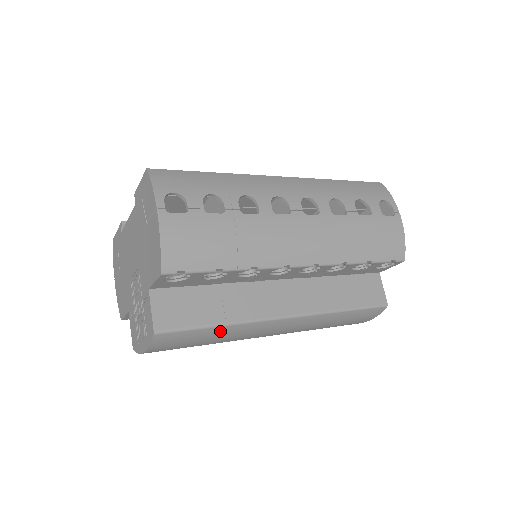
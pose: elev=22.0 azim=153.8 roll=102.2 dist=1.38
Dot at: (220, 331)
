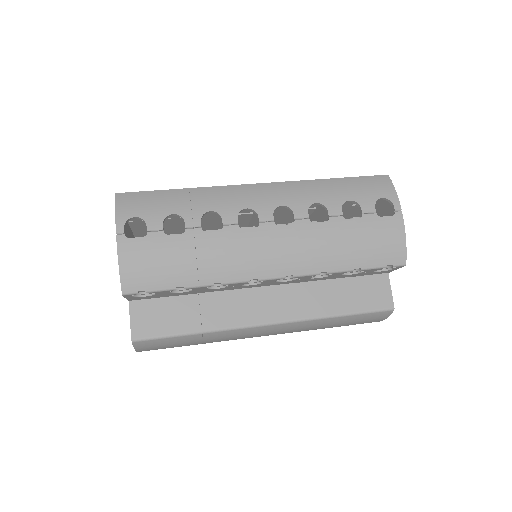
Dot at: (199, 337)
